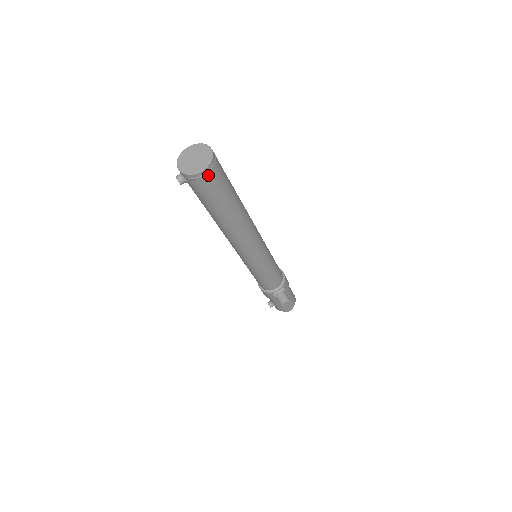
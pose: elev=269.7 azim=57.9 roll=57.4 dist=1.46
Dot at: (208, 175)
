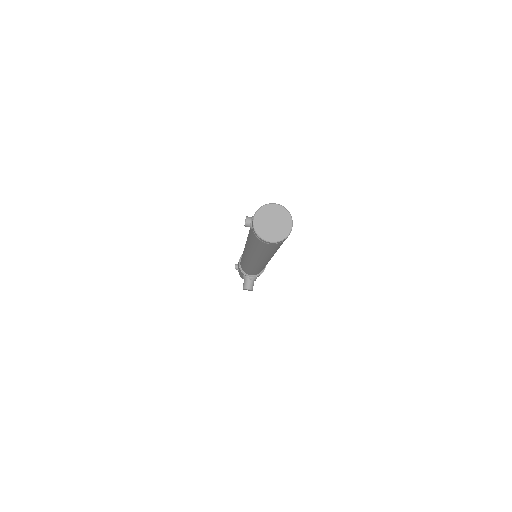
Dot at: (271, 244)
